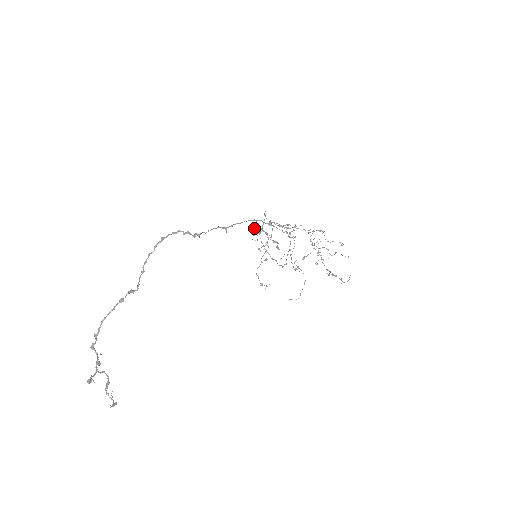
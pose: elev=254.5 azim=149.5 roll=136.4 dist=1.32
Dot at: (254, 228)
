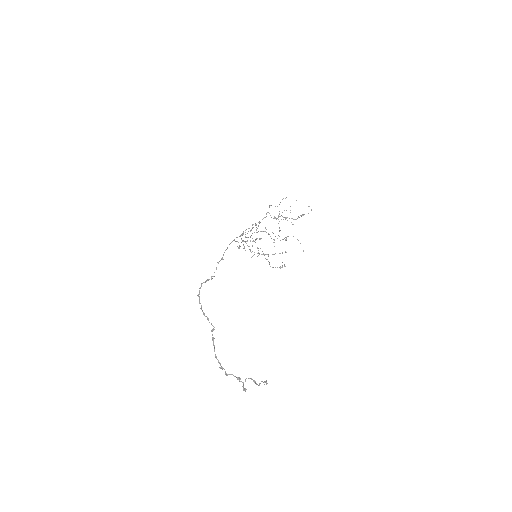
Dot at: occluded
